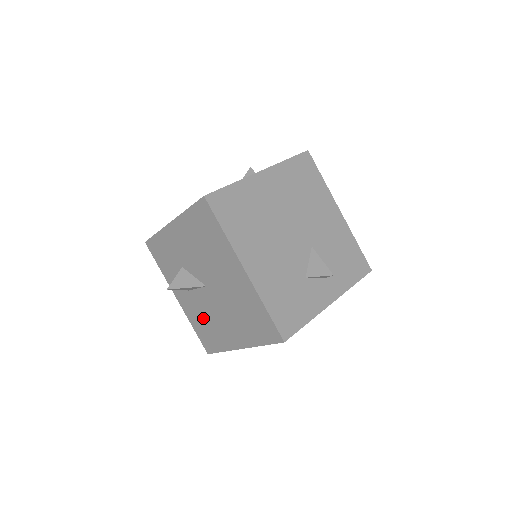
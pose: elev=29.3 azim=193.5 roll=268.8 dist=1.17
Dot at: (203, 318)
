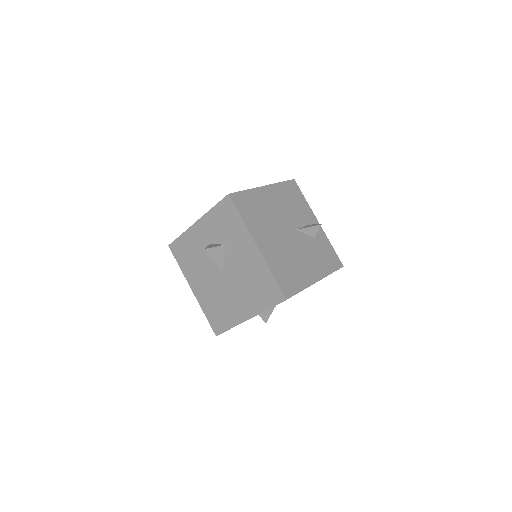
Dot at: (195, 254)
